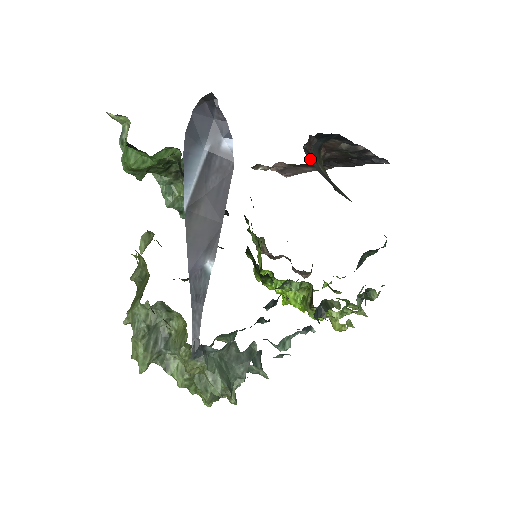
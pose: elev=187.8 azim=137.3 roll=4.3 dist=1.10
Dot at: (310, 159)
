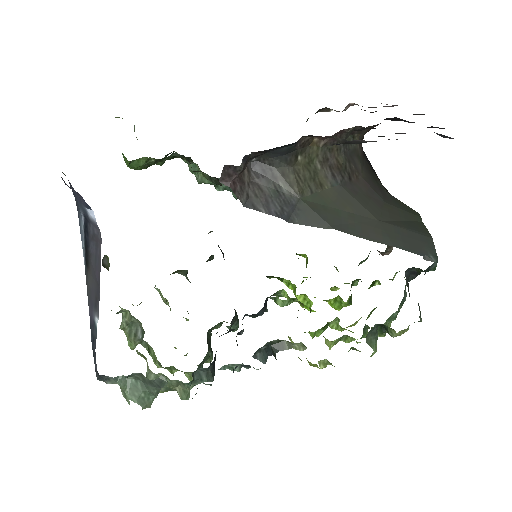
Dot at: (255, 180)
